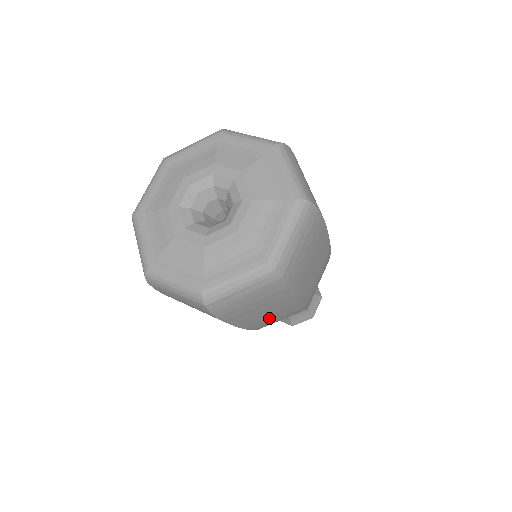
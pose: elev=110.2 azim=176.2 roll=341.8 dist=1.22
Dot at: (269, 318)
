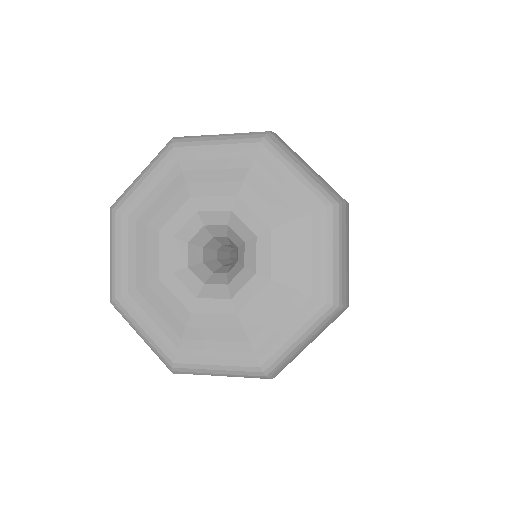
Dot at: occluded
